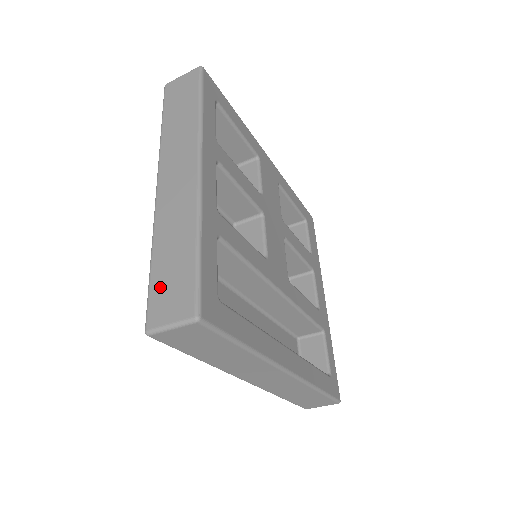
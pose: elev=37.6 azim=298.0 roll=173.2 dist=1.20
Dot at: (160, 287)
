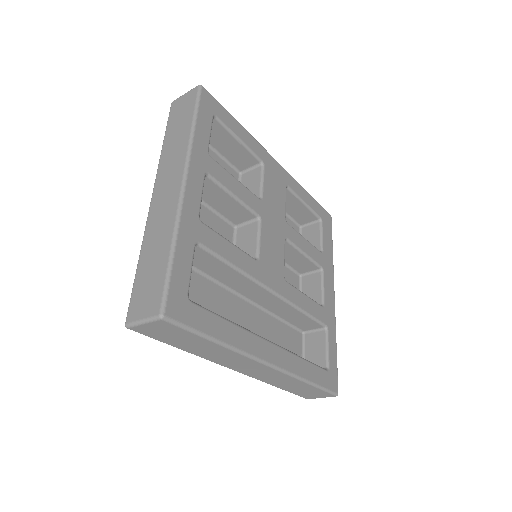
Dot at: (140, 287)
